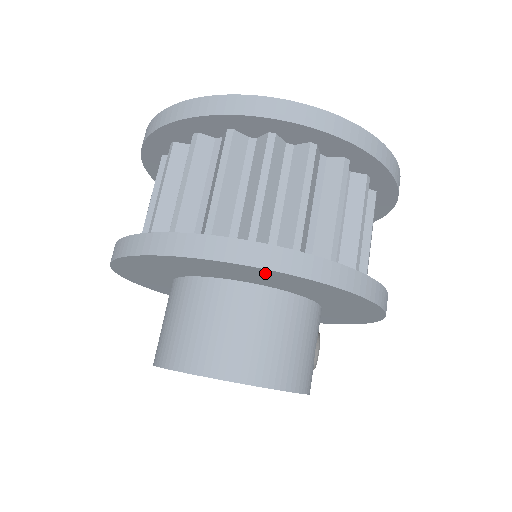
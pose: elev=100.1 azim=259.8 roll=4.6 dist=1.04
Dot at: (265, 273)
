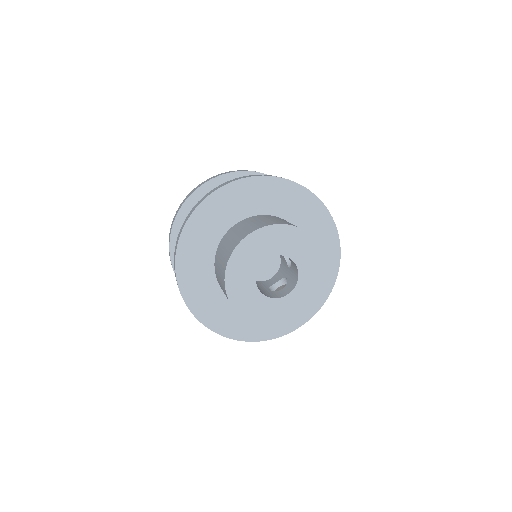
Dot at: (230, 192)
